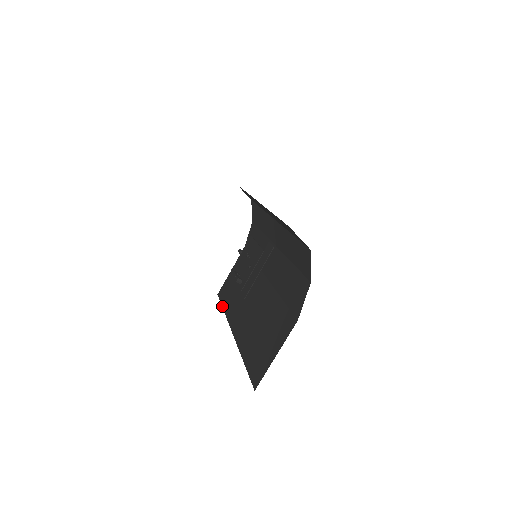
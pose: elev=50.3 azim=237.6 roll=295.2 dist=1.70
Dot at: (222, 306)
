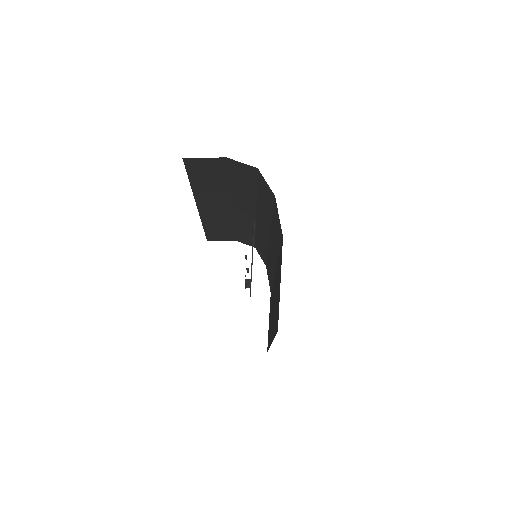
Dot at: (268, 349)
